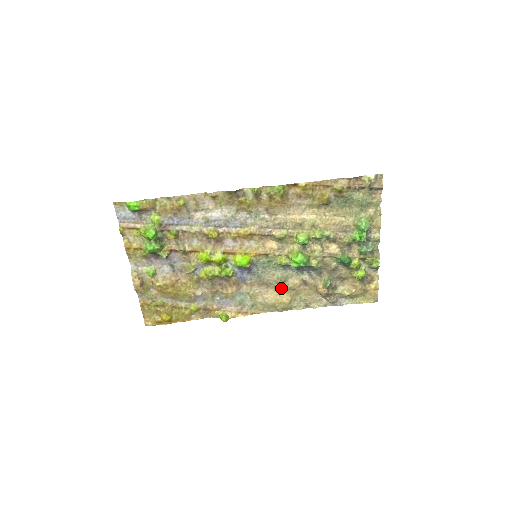
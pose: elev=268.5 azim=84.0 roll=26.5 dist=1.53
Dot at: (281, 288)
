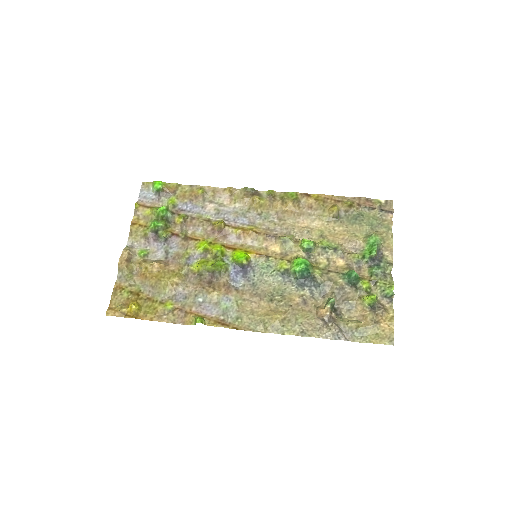
Dot at: (276, 302)
